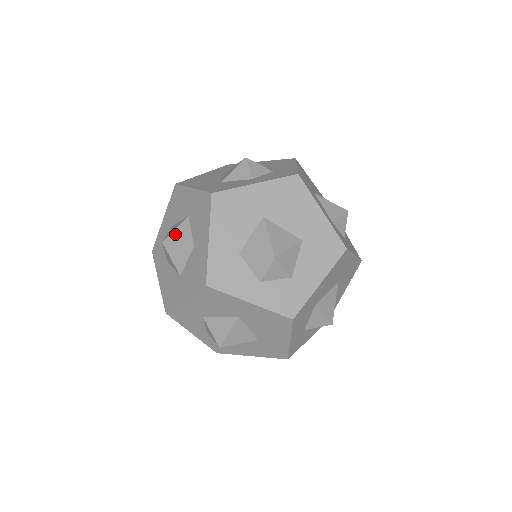
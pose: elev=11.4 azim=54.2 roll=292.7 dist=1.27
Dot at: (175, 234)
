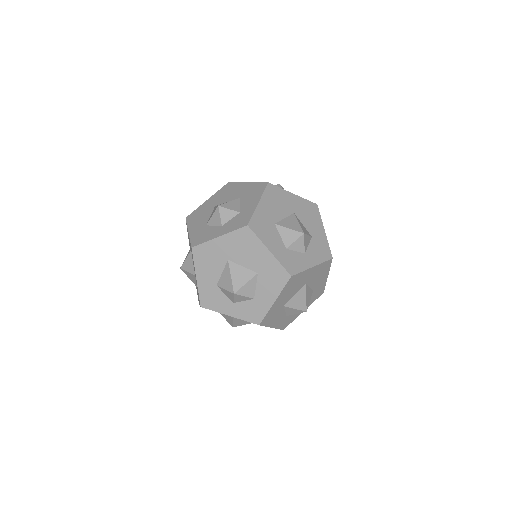
Dot at: (187, 273)
